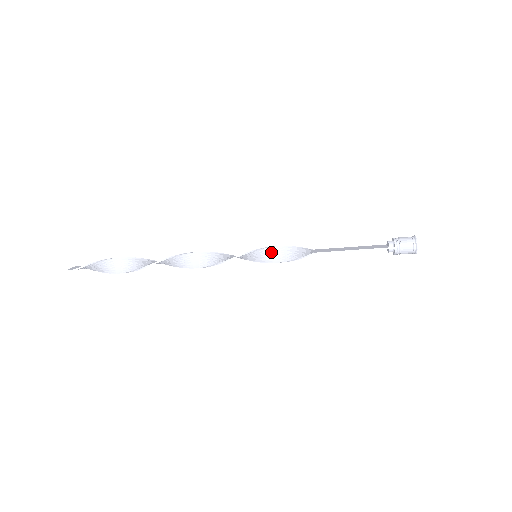
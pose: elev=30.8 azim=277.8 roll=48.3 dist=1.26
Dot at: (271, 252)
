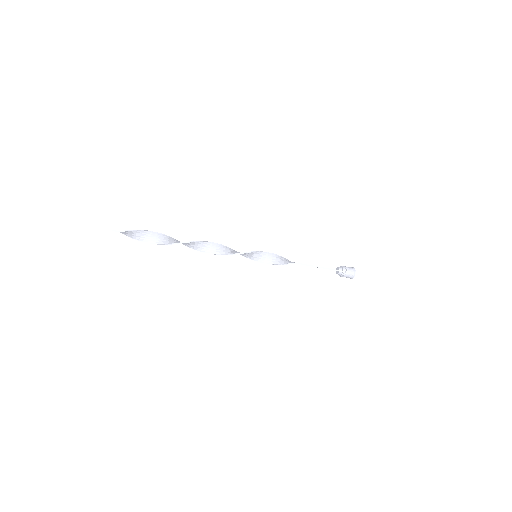
Dot at: (267, 256)
